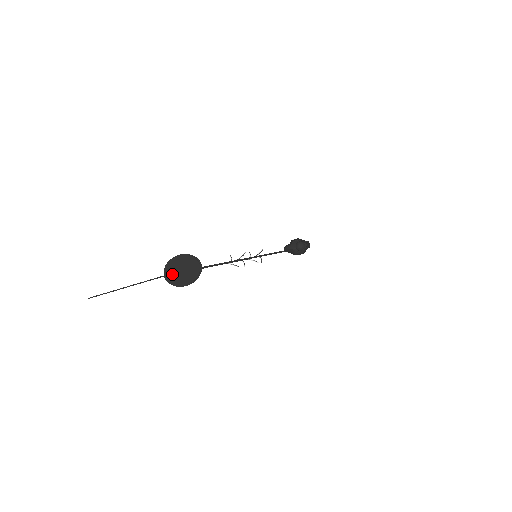
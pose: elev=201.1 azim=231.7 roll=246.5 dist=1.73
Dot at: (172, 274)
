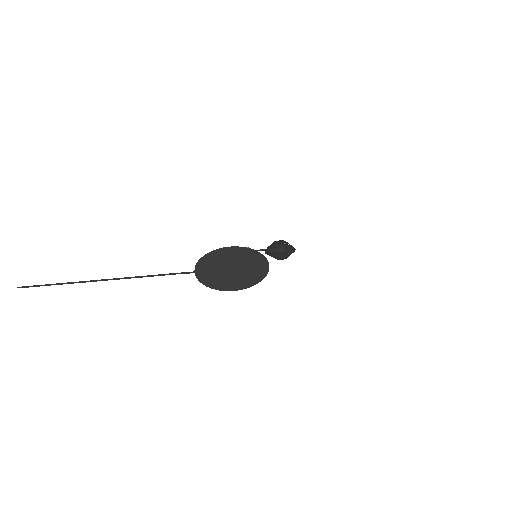
Dot at: (212, 271)
